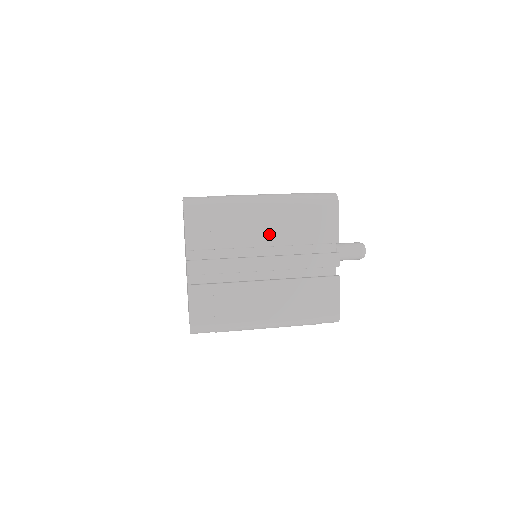
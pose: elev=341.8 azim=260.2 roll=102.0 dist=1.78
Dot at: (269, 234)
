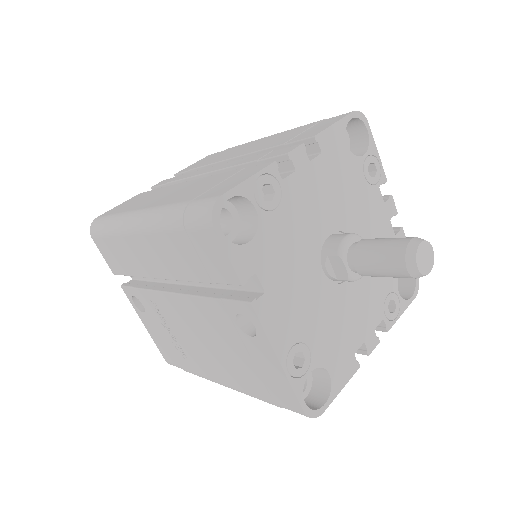
Dot at: (247, 150)
